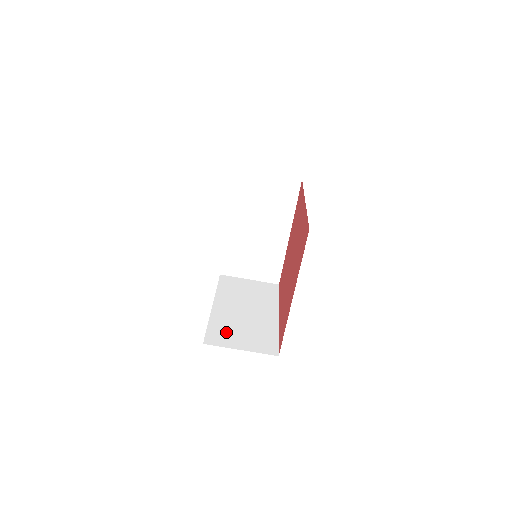
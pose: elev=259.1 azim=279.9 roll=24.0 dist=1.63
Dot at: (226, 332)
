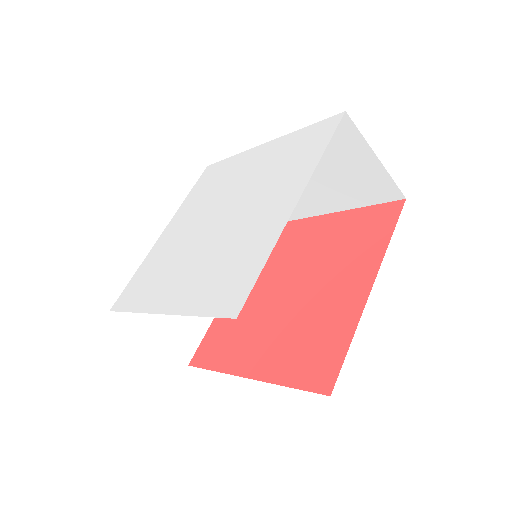
Dot at: occluded
